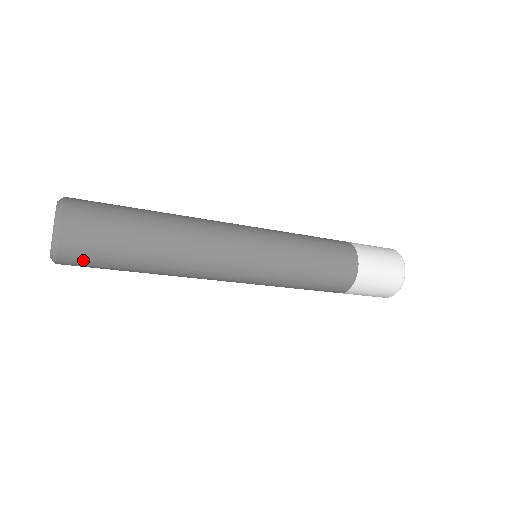
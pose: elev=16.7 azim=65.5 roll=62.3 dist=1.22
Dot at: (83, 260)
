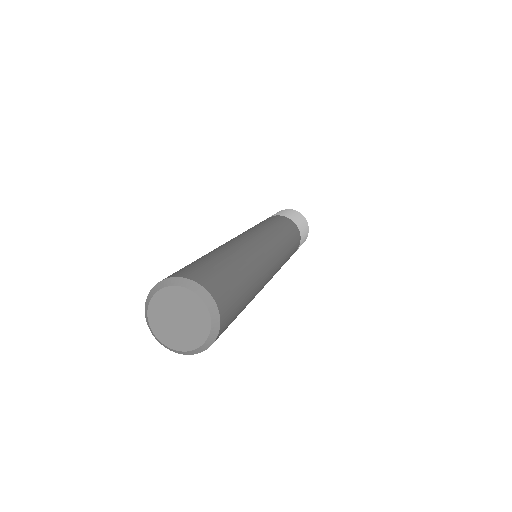
Dot at: occluded
